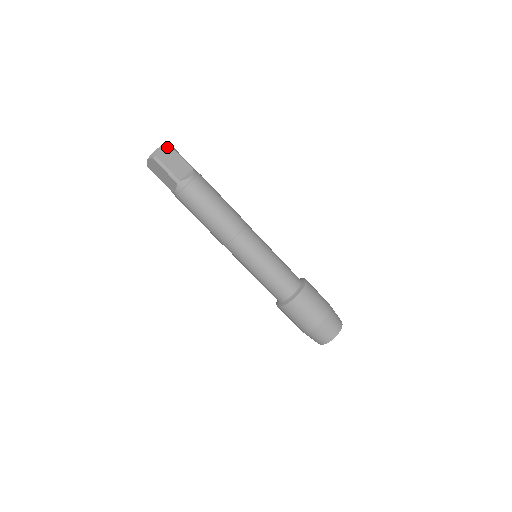
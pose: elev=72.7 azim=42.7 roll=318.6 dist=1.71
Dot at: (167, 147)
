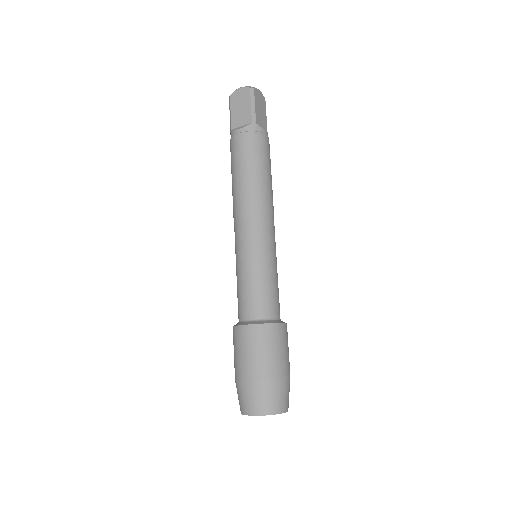
Dot at: (263, 98)
